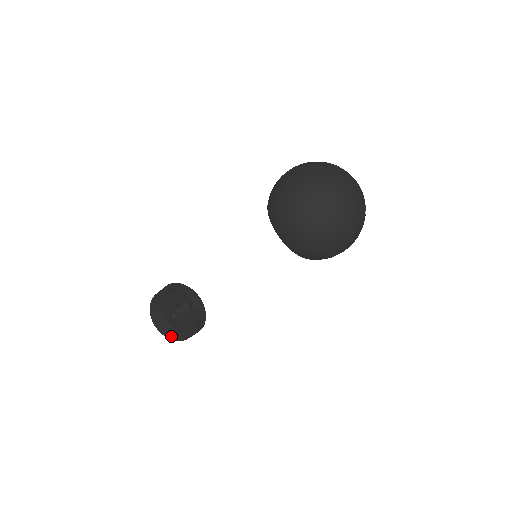
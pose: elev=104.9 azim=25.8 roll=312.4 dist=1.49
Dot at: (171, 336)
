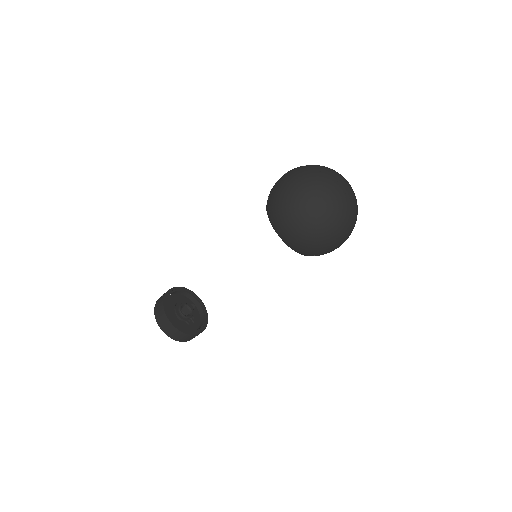
Dot at: (181, 339)
